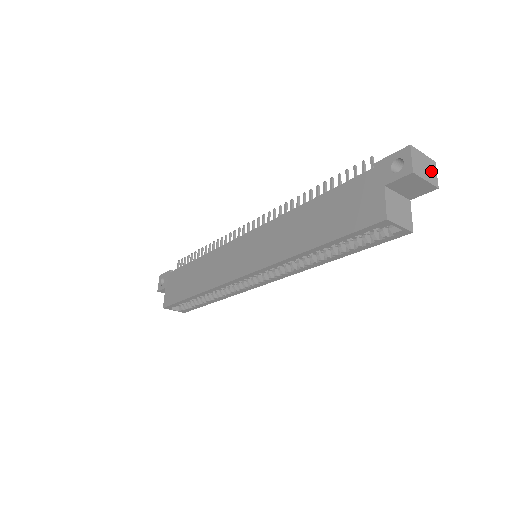
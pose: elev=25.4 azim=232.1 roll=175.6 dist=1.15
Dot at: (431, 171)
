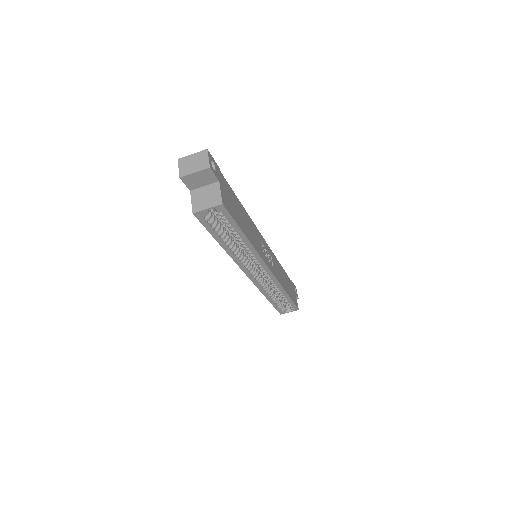
Dot at: (201, 161)
